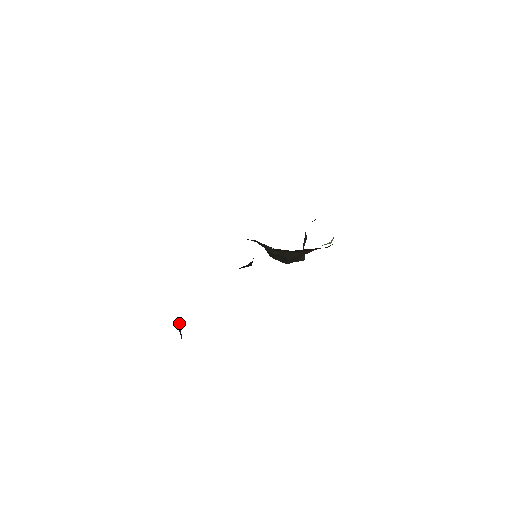
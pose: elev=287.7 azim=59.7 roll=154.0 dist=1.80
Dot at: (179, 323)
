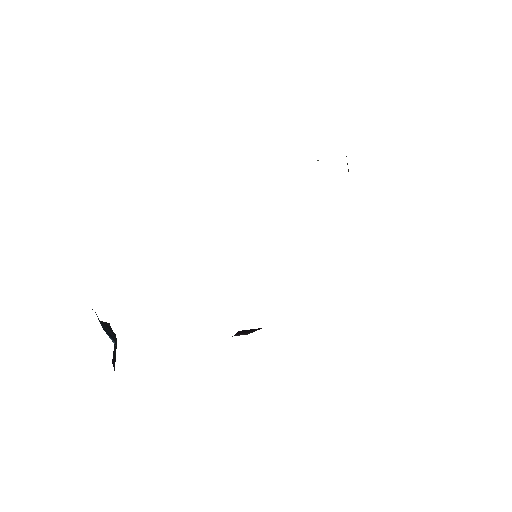
Dot at: occluded
